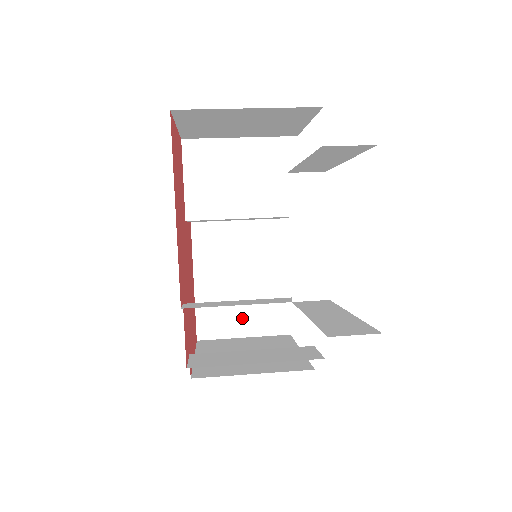
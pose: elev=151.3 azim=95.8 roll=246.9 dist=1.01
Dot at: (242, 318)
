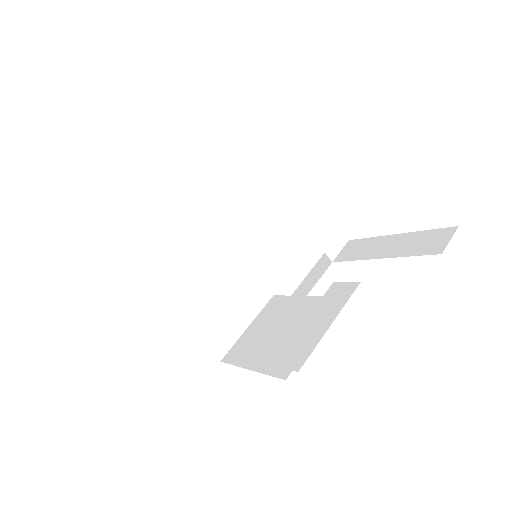
Dot at: (236, 315)
